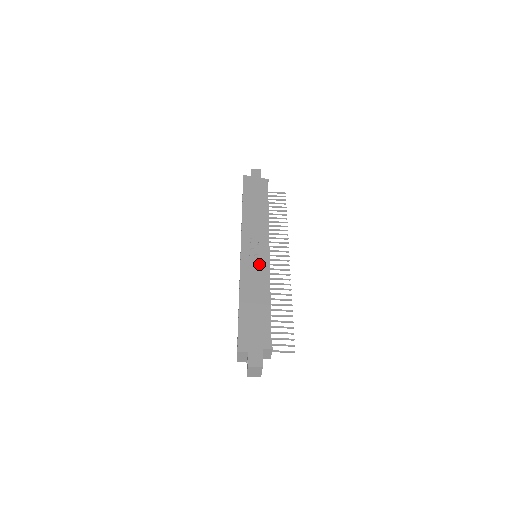
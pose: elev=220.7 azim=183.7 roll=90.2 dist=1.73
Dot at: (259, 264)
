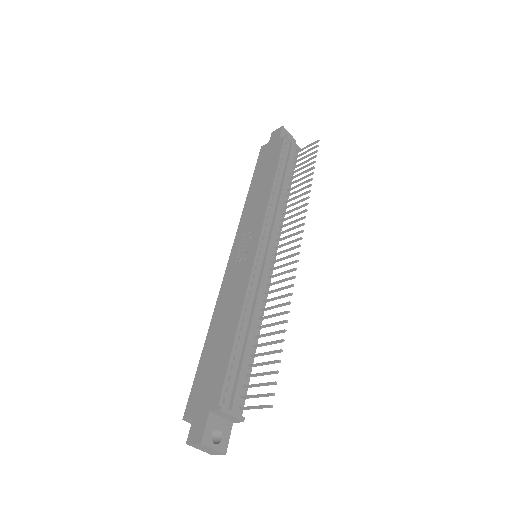
Dot at: (242, 270)
